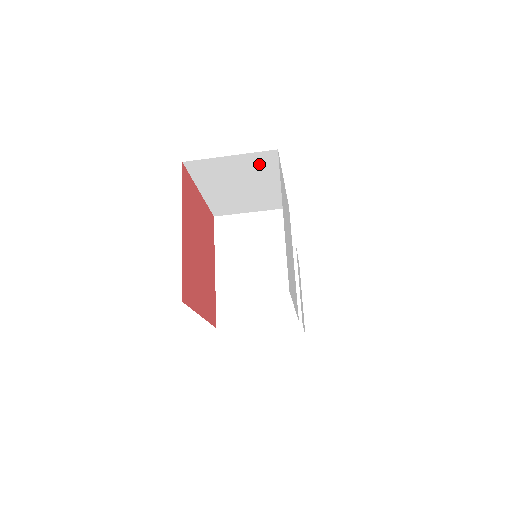
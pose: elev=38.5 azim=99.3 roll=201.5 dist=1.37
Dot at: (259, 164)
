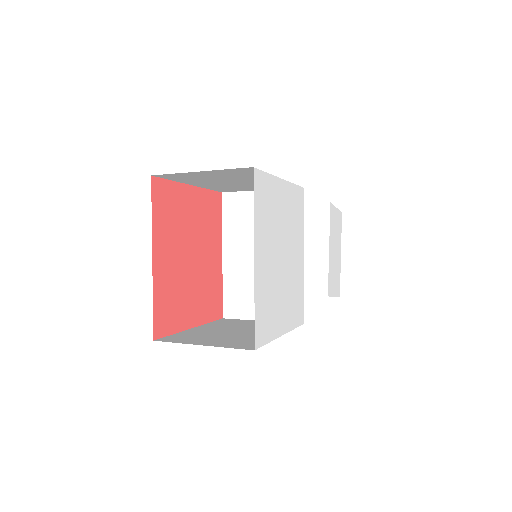
Dot at: (240, 173)
